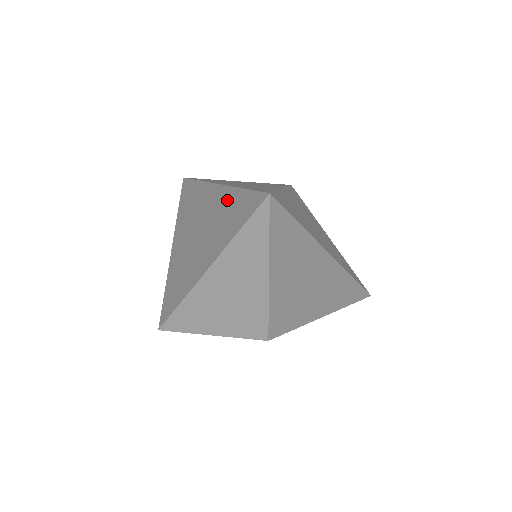
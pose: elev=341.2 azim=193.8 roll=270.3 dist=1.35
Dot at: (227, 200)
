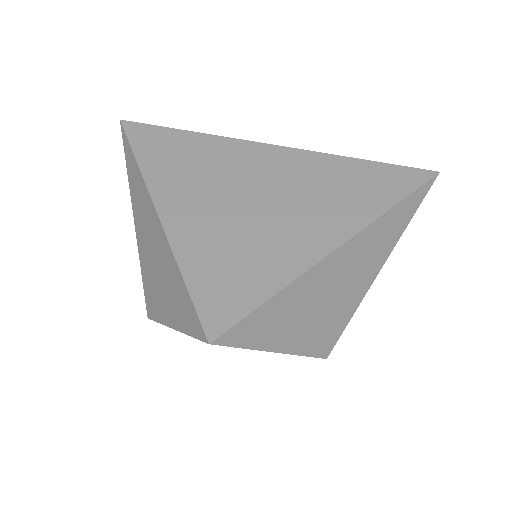
Dot at: (330, 167)
